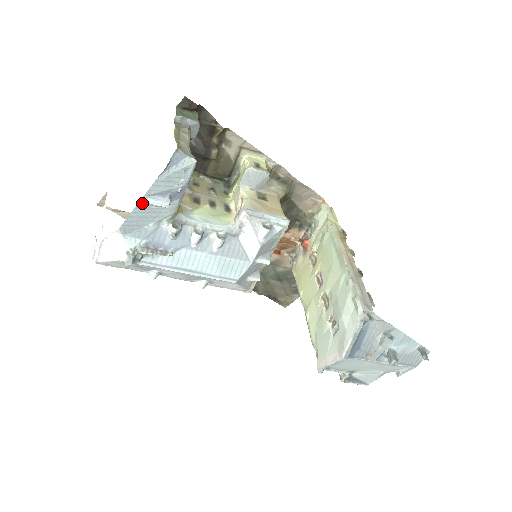
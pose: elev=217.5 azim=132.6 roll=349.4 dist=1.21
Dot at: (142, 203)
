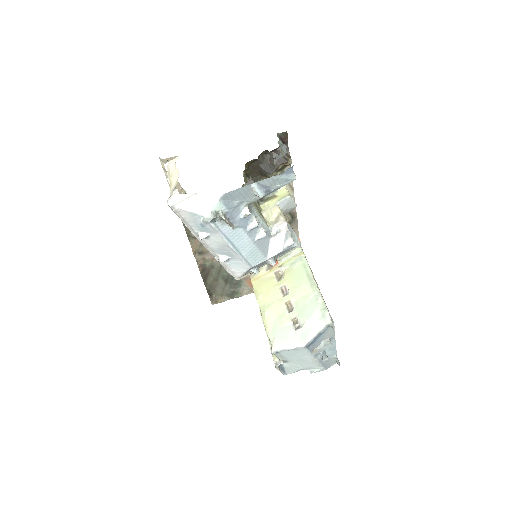
Dot at: (251, 185)
